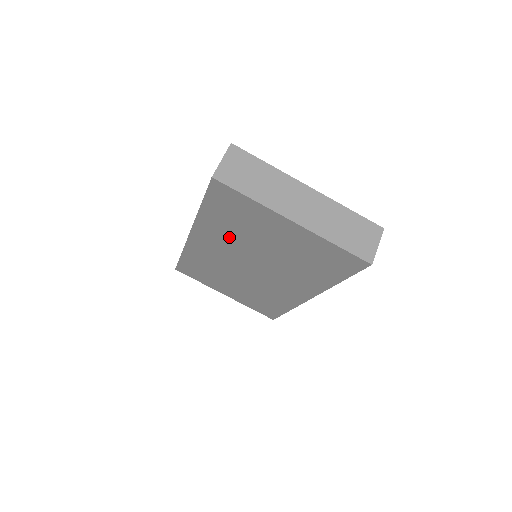
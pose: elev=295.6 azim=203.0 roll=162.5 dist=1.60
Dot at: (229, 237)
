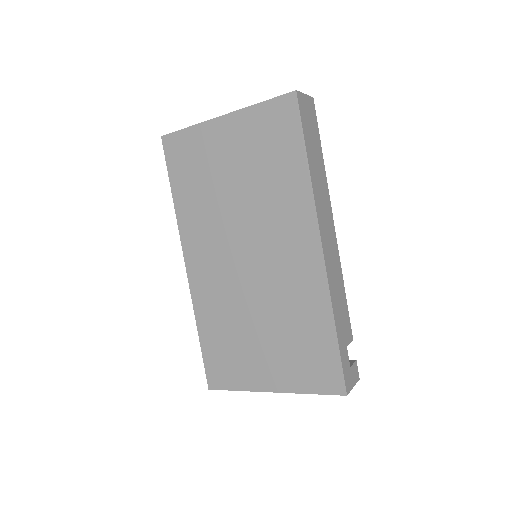
Dot at: (207, 216)
